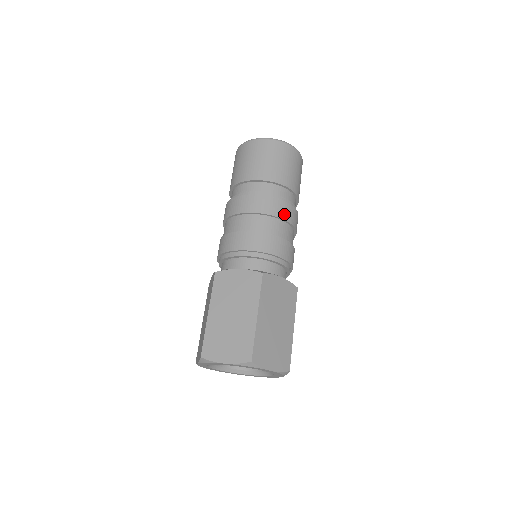
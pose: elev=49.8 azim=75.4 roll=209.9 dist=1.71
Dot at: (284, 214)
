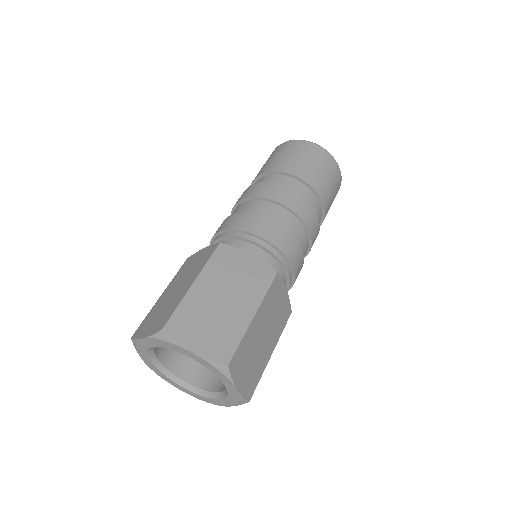
Dot at: (312, 228)
